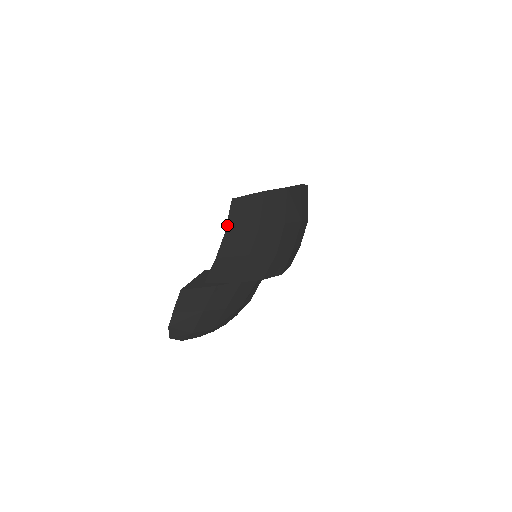
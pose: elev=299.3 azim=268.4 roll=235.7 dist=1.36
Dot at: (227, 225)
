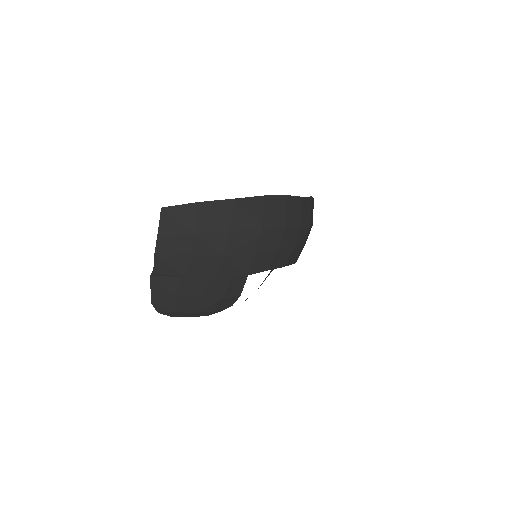
Dot at: (159, 229)
